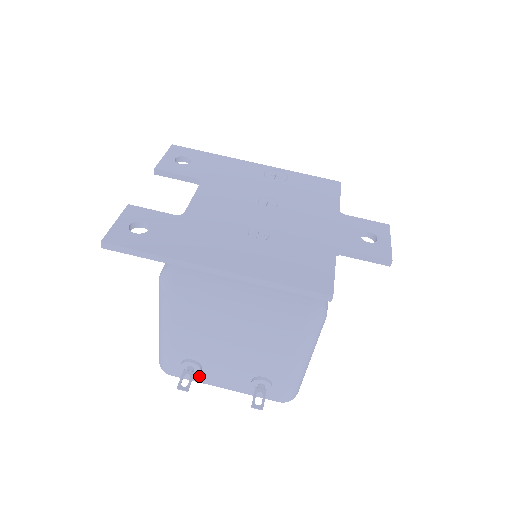
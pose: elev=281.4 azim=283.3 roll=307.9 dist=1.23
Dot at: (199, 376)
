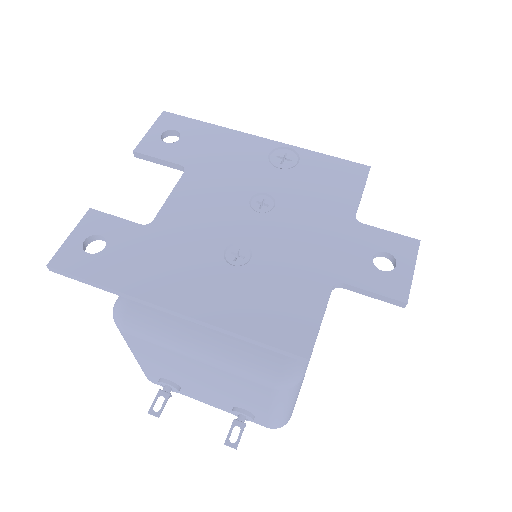
Dot at: (181, 392)
